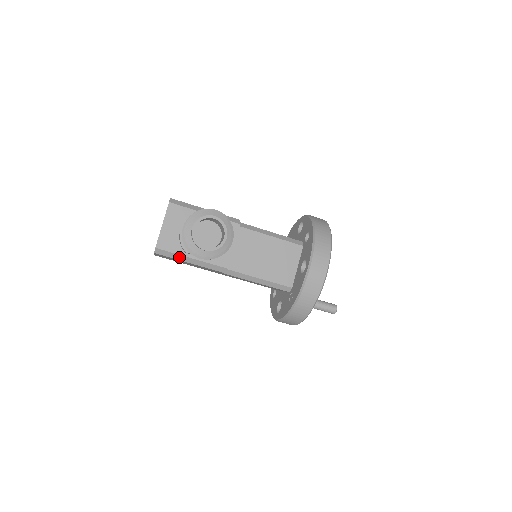
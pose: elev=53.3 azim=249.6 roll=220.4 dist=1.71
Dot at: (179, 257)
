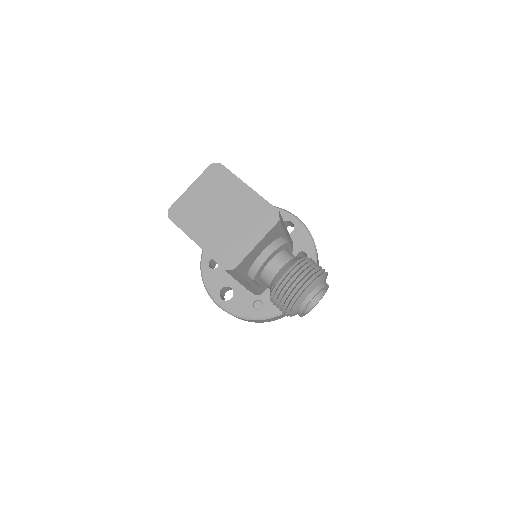
Dot at: (238, 277)
